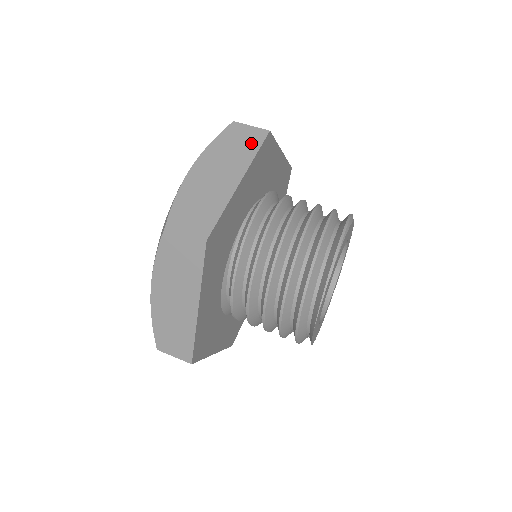
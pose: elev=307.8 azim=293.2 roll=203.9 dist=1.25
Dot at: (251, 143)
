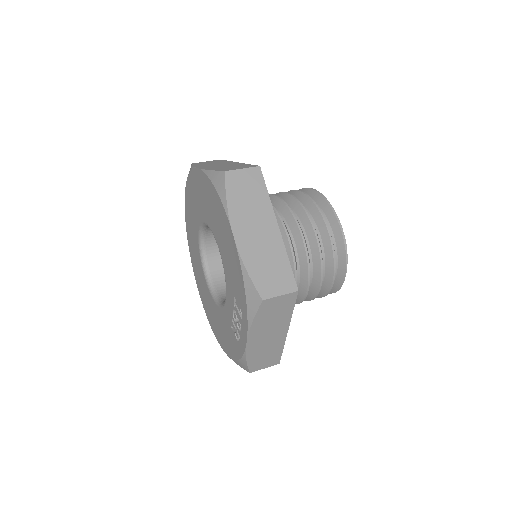
Dot at: (257, 186)
